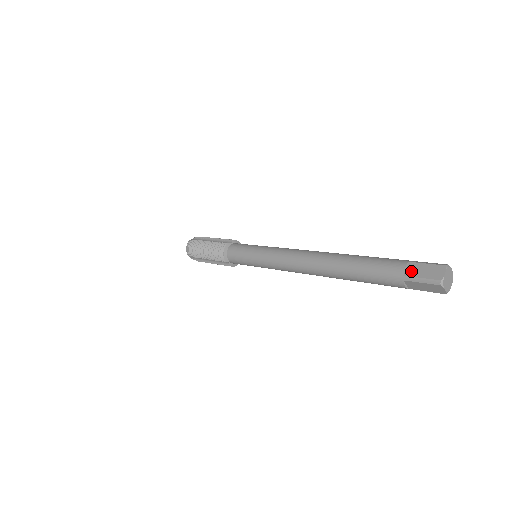
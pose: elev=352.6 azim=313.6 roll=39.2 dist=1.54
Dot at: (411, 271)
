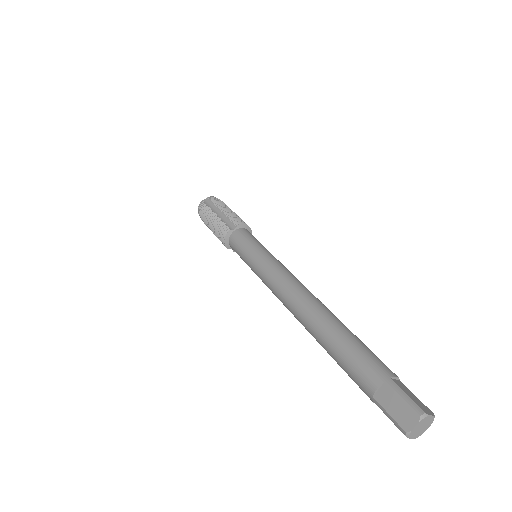
Dot at: (382, 396)
